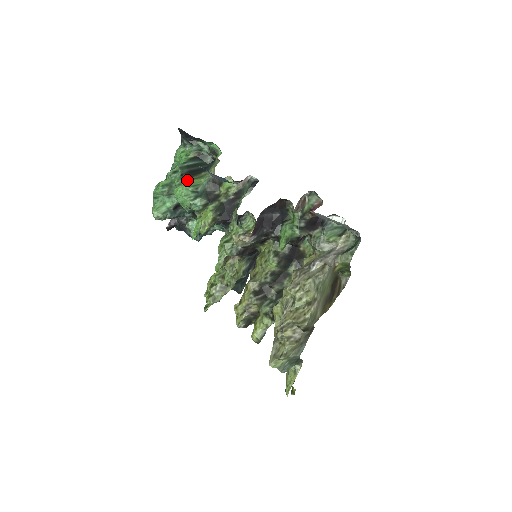
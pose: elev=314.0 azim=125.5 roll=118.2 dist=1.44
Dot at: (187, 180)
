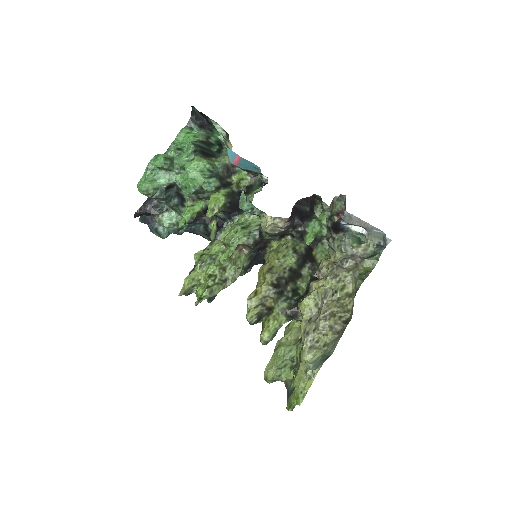
Dot at: (202, 157)
